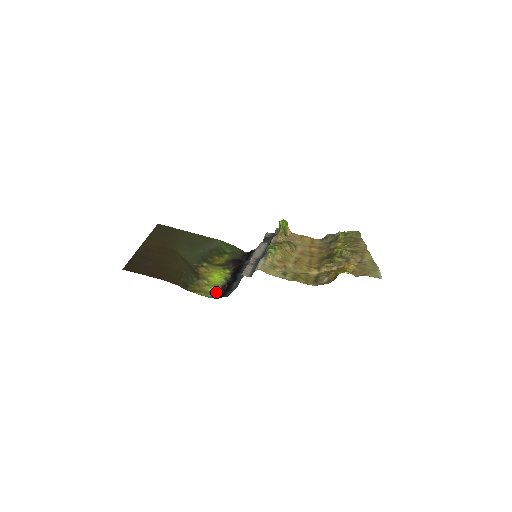
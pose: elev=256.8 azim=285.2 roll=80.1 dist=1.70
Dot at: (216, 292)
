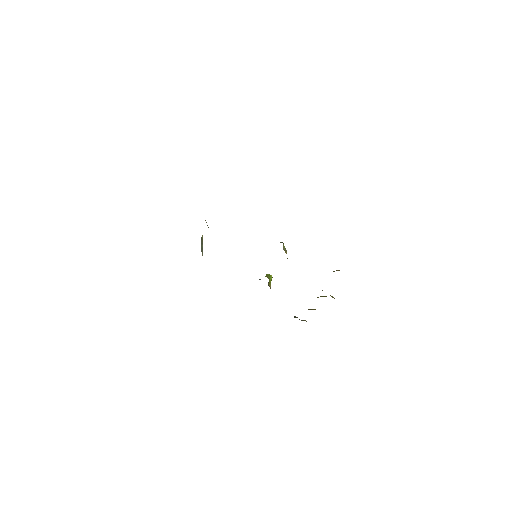
Dot at: occluded
